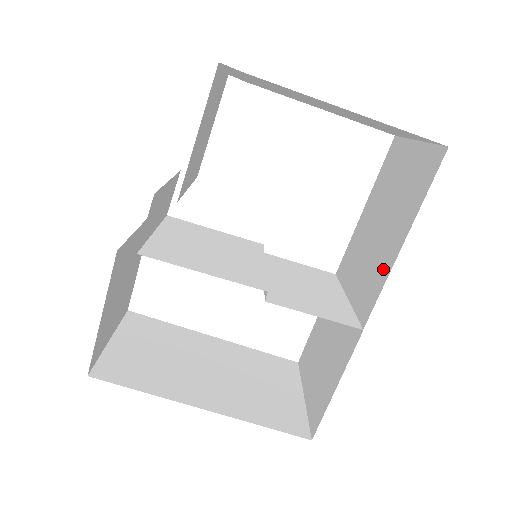
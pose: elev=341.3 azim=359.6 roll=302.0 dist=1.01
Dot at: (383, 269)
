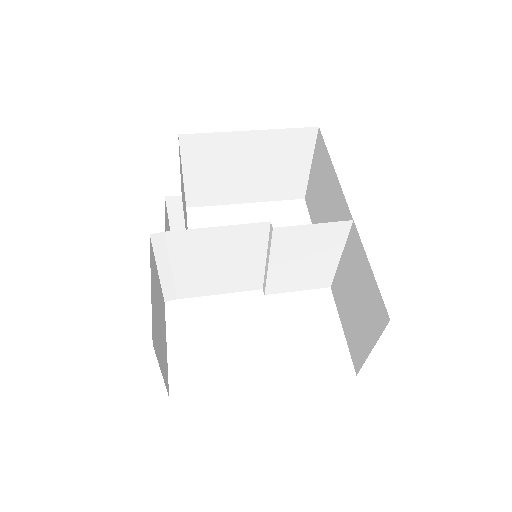
Dot at: (338, 195)
